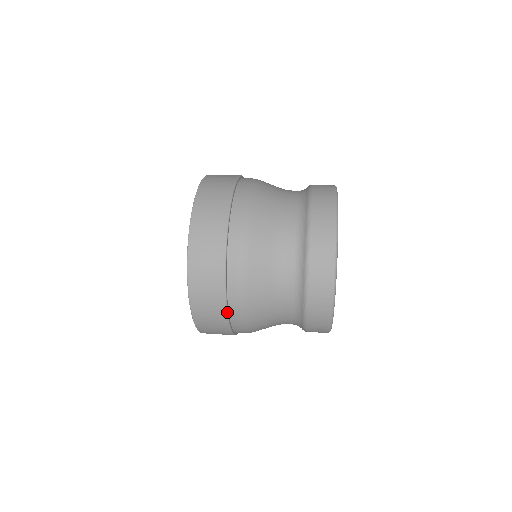
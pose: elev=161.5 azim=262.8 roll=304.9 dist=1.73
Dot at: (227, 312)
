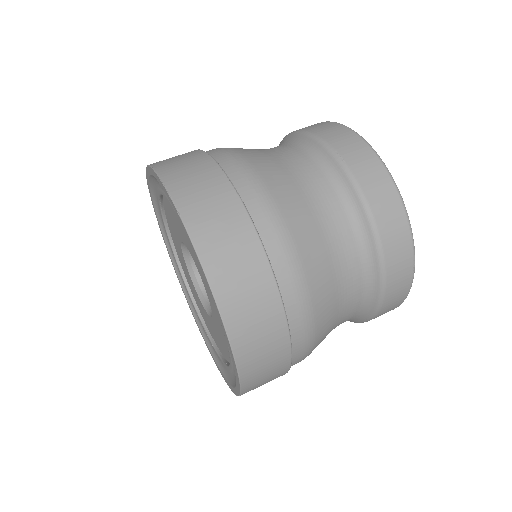
Dot at: occluded
